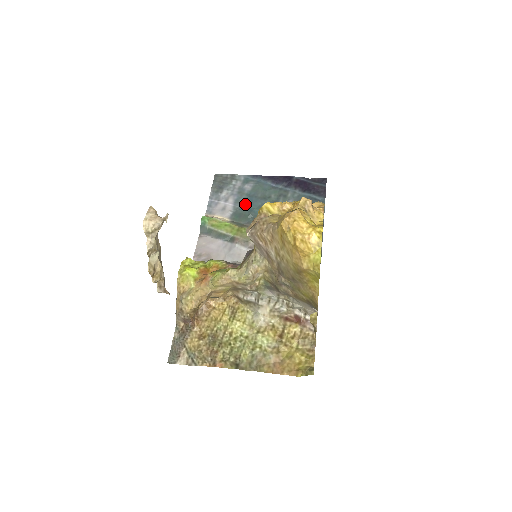
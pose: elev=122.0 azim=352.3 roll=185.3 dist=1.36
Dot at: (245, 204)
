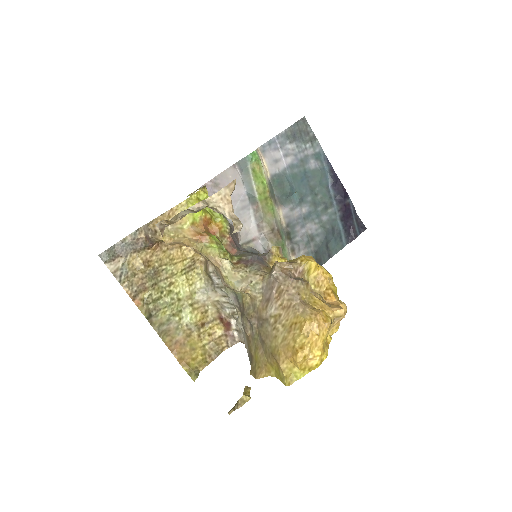
Dot at: (295, 177)
